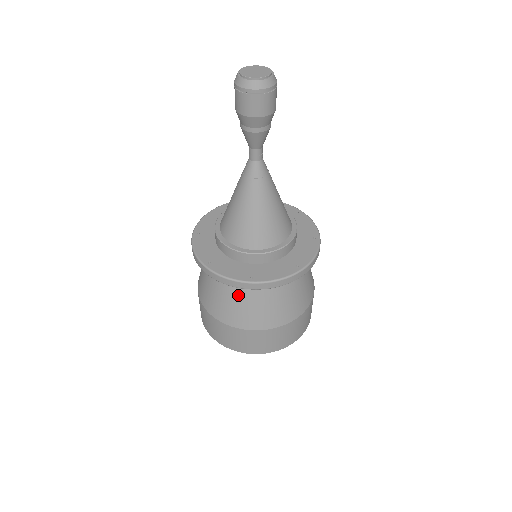
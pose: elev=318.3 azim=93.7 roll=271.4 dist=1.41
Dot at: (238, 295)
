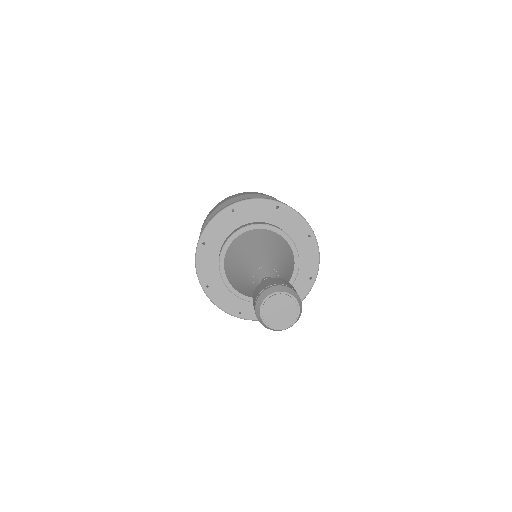
Dot at: occluded
